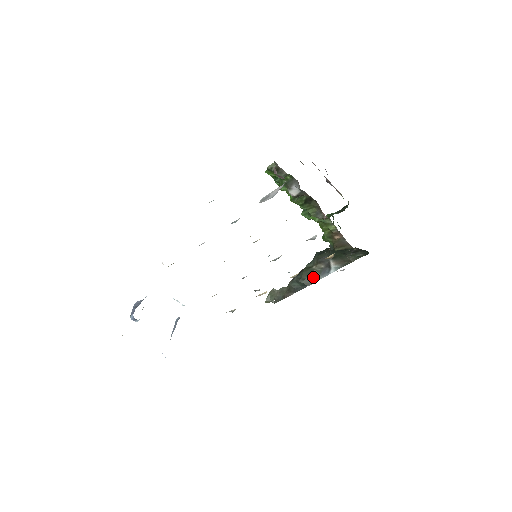
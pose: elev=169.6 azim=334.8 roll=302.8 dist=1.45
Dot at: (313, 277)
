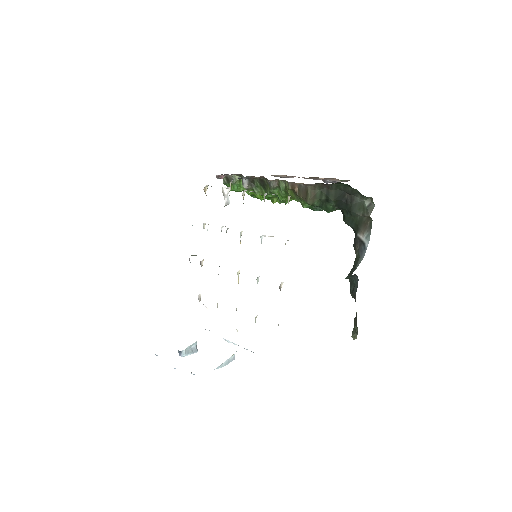
Dot at: (355, 265)
